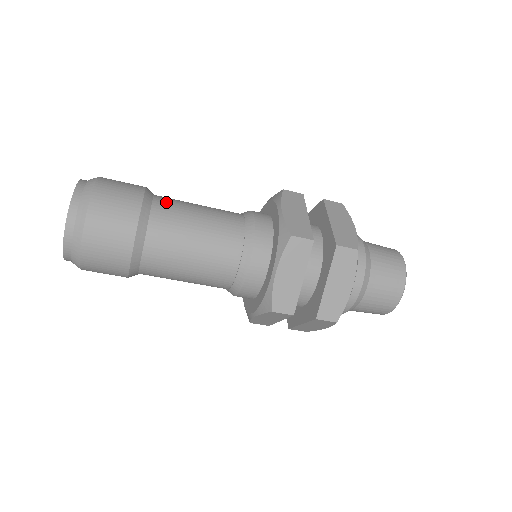
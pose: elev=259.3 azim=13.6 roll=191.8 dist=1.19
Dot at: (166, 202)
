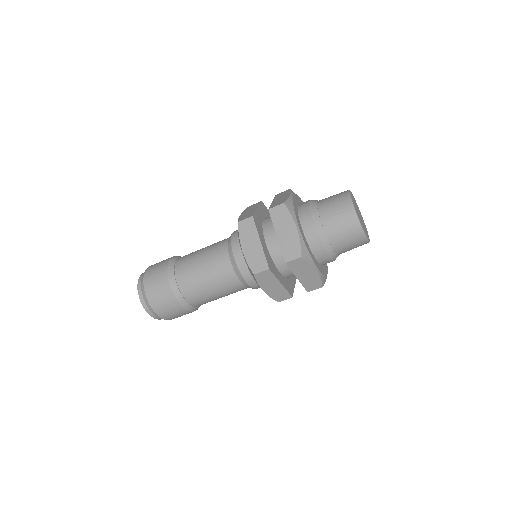
Dot at: (186, 255)
